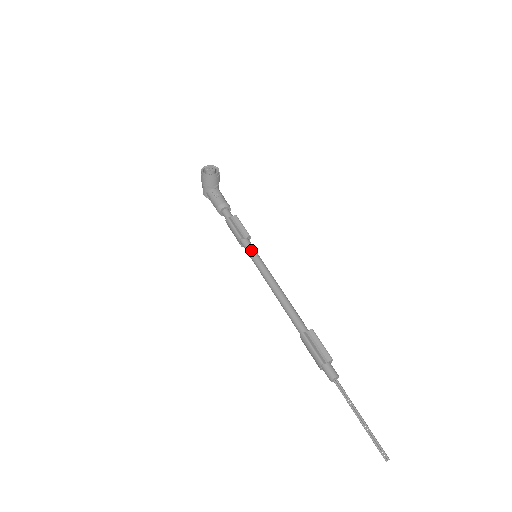
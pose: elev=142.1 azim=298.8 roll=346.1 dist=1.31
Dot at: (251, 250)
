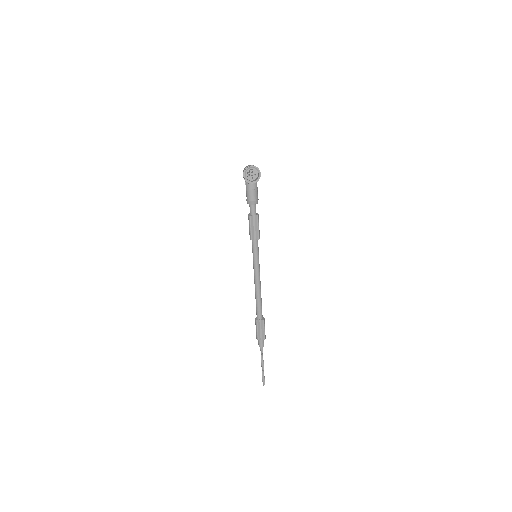
Dot at: (254, 251)
